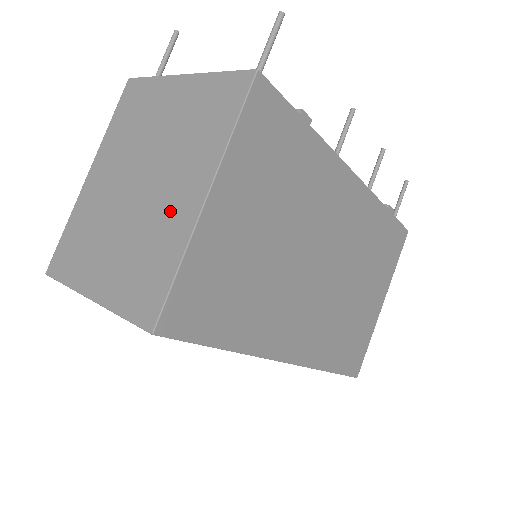
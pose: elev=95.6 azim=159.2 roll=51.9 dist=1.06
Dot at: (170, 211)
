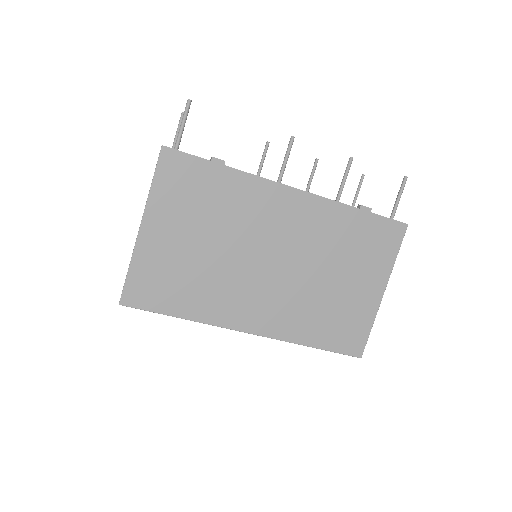
Dot at: occluded
